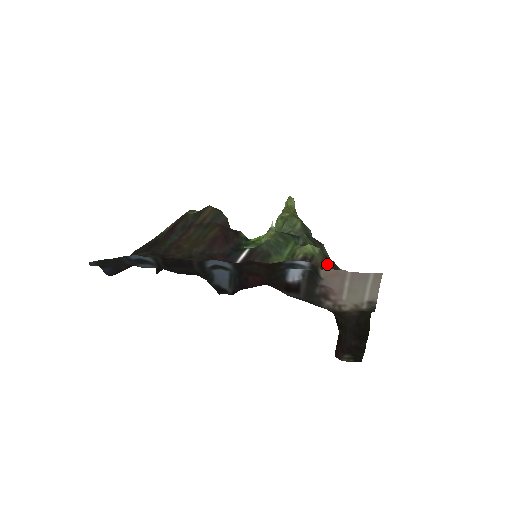
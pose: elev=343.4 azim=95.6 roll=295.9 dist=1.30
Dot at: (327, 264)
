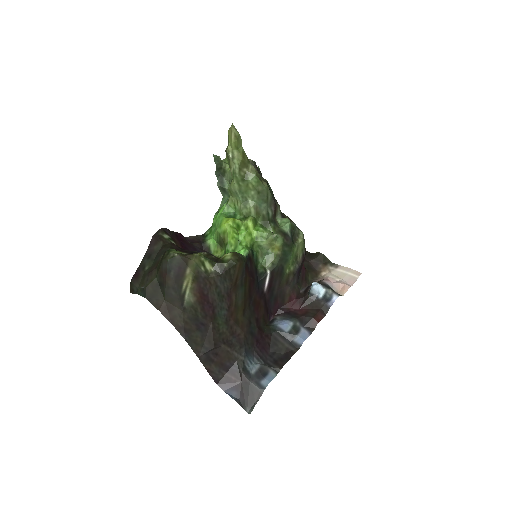
Dot at: occluded
